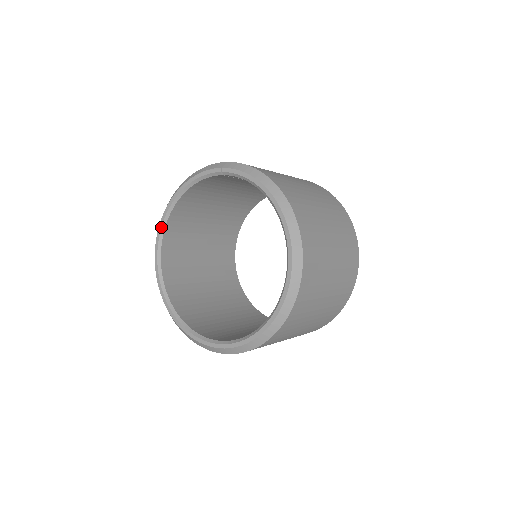
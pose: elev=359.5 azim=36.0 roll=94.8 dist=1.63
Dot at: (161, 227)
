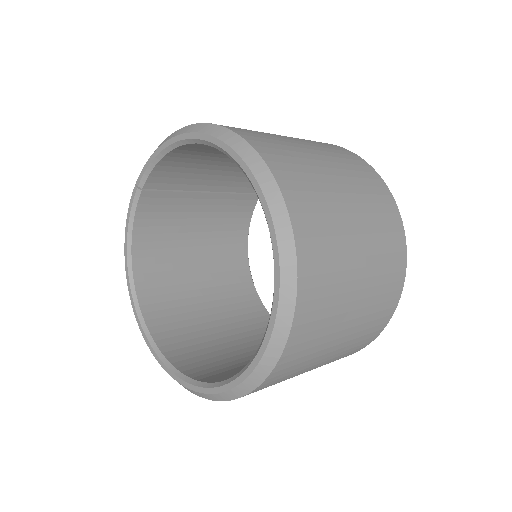
Dot at: (135, 311)
